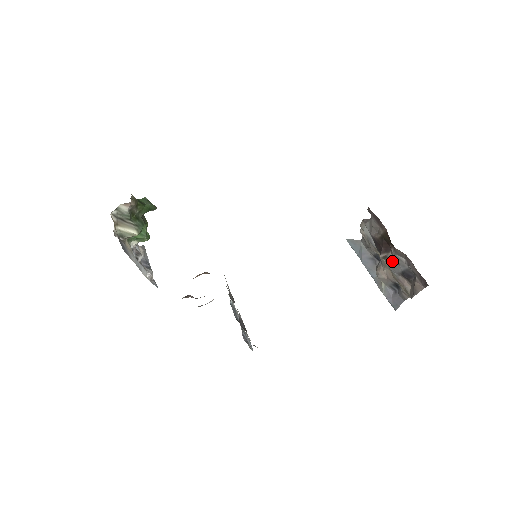
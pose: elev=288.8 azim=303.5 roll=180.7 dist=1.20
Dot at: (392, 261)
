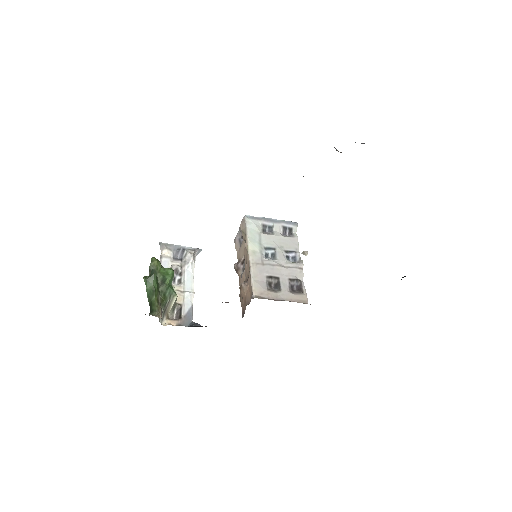
Dot at: occluded
